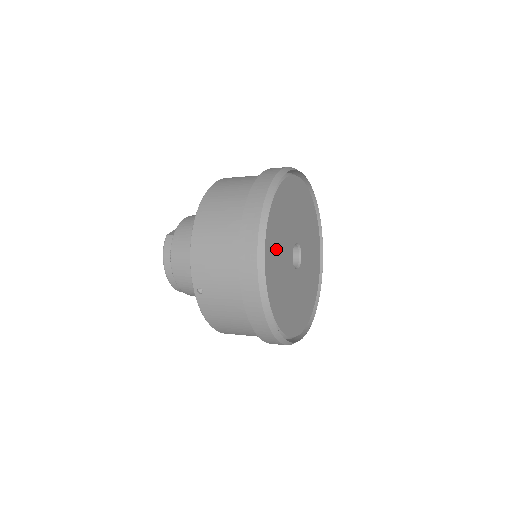
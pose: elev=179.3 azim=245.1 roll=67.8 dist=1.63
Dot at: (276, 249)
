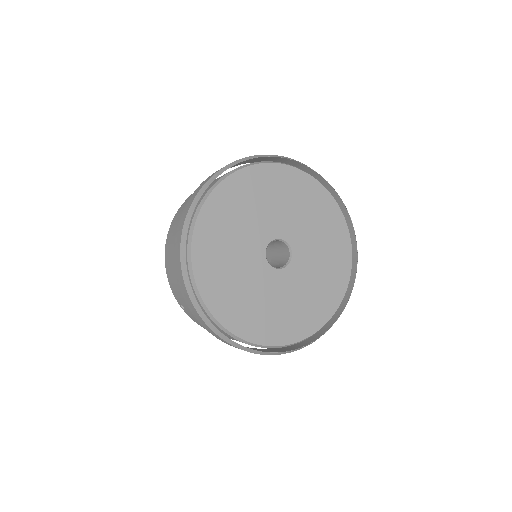
Dot at: (221, 260)
